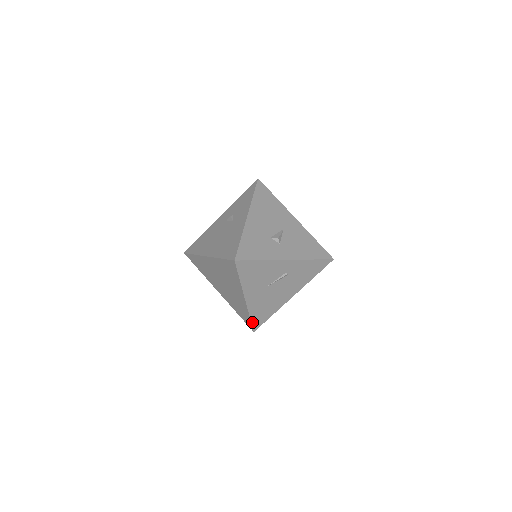
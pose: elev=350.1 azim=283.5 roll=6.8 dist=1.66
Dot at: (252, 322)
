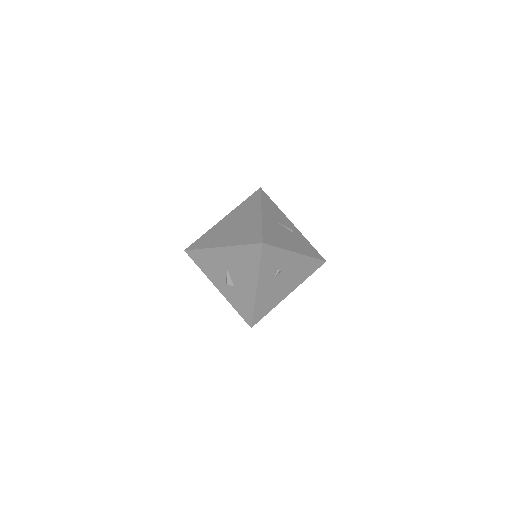
Dot at: (263, 234)
